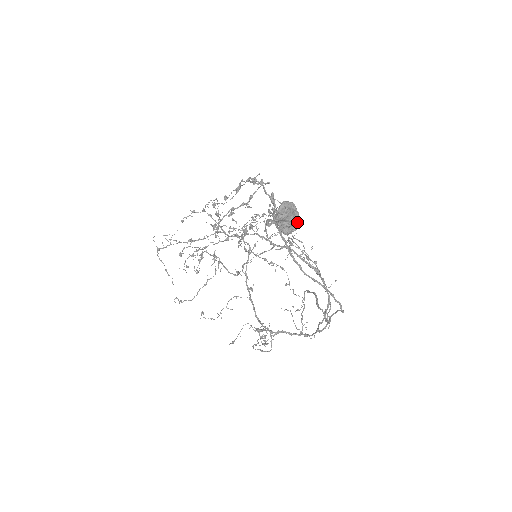
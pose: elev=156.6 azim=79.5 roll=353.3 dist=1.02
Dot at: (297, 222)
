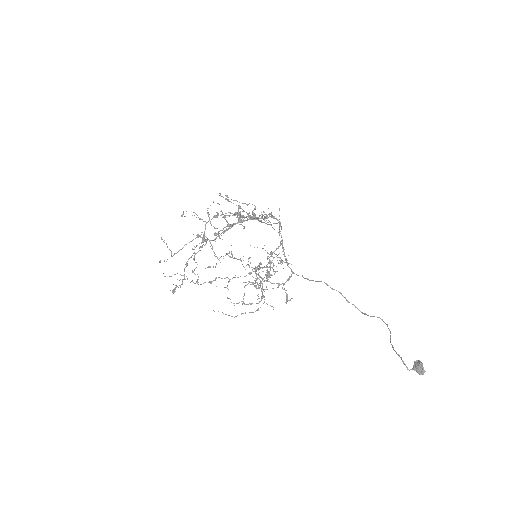
Dot at: occluded
